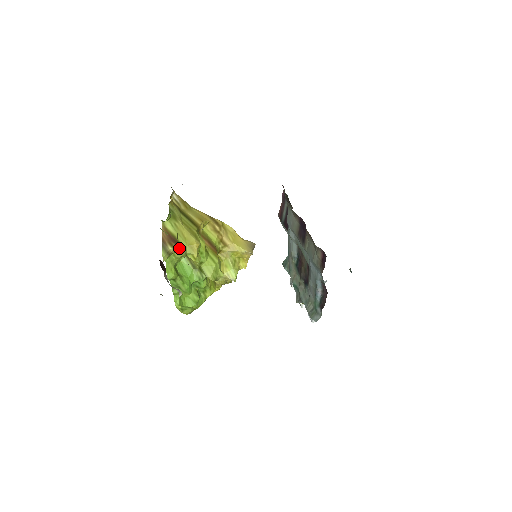
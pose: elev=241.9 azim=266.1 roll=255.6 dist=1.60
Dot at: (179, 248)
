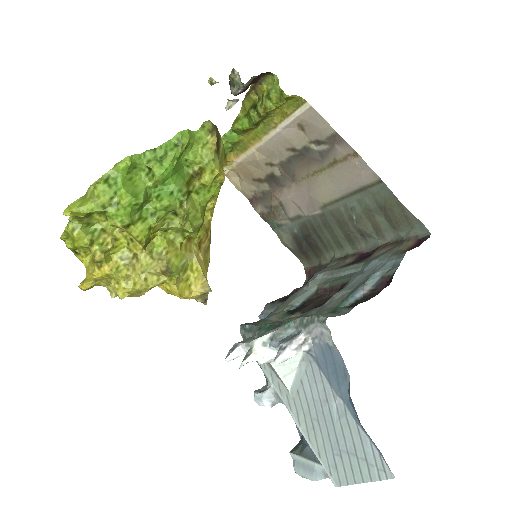
Dot at: (216, 150)
